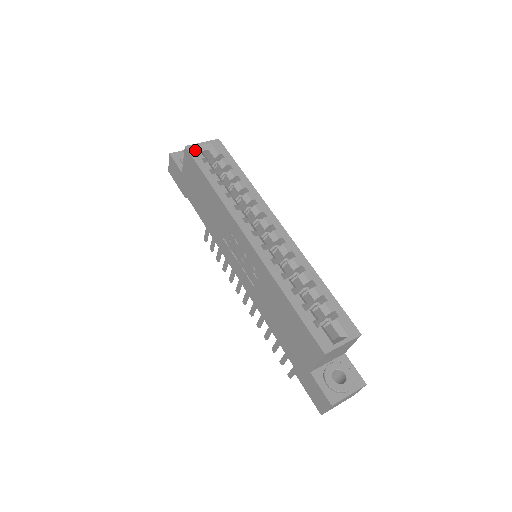
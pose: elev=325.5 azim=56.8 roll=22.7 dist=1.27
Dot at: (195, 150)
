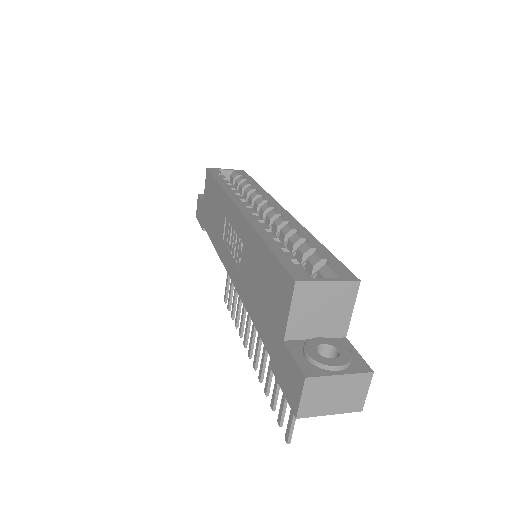
Dot at: (215, 170)
